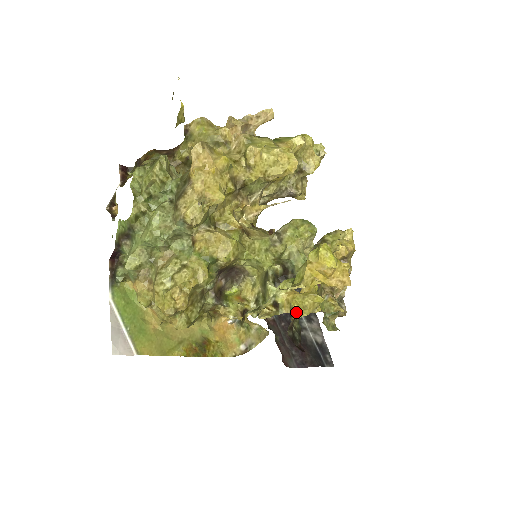
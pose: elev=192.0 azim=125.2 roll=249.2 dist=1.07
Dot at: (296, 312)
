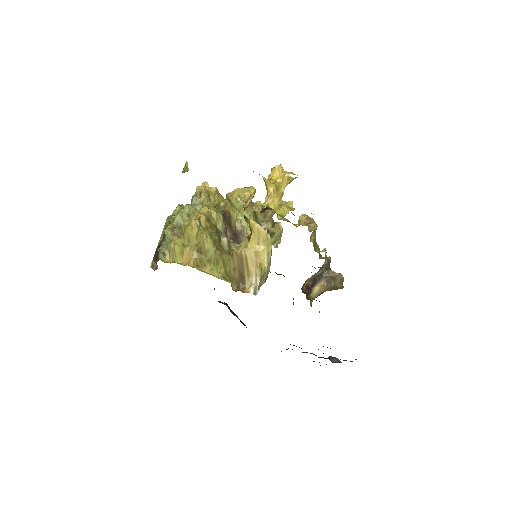
Dot at: (280, 215)
